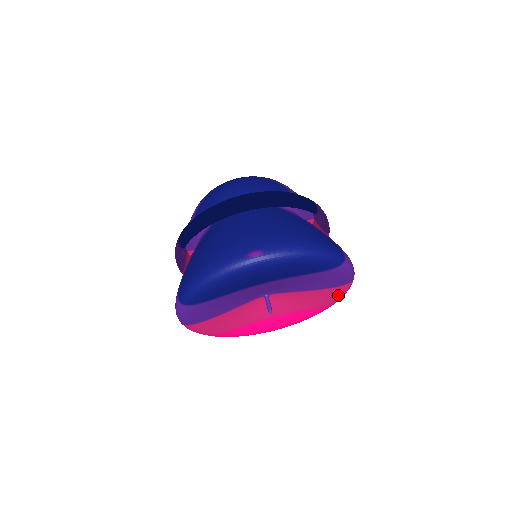
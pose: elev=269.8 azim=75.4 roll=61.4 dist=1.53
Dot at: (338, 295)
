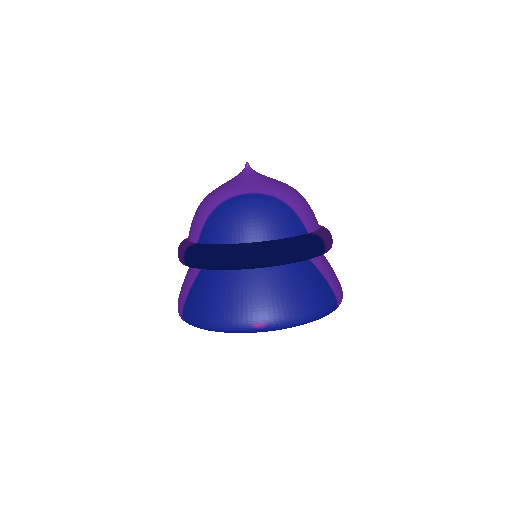
Dot at: occluded
